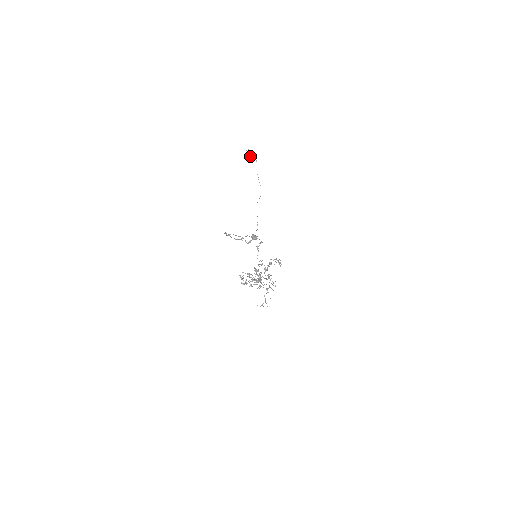
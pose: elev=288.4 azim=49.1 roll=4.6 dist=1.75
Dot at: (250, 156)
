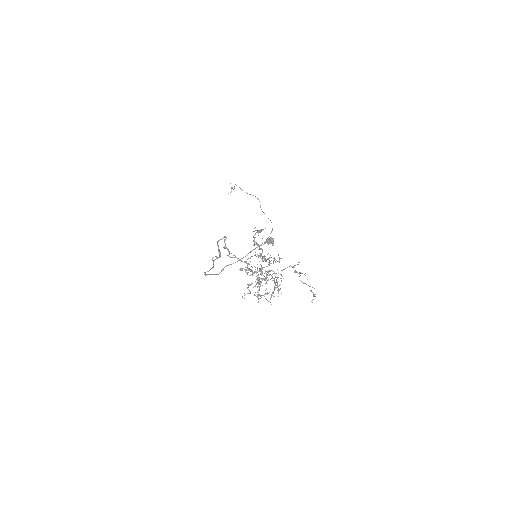
Dot at: occluded
